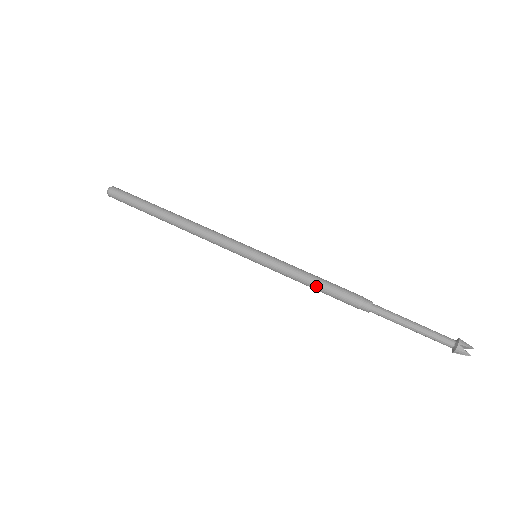
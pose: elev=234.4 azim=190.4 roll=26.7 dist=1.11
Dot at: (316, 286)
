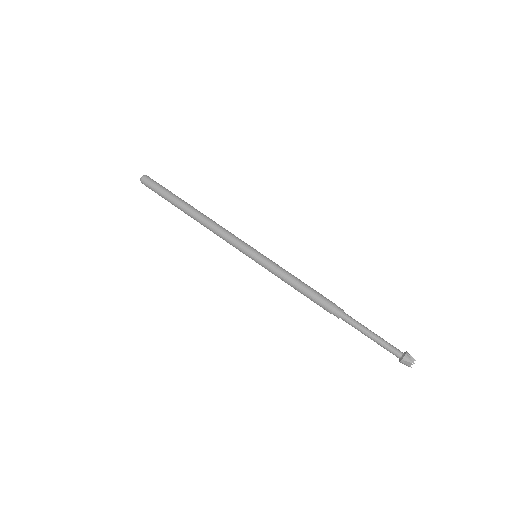
Dot at: occluded
